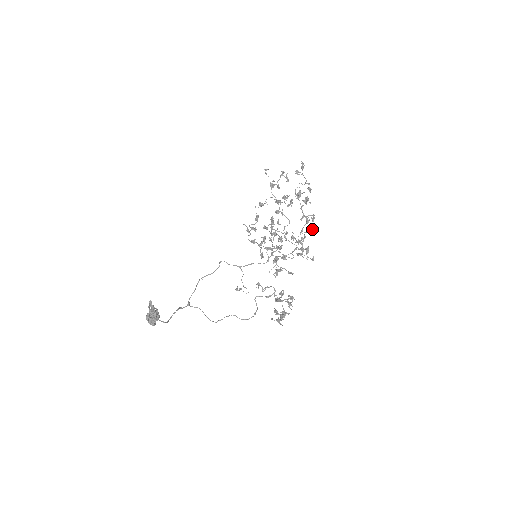
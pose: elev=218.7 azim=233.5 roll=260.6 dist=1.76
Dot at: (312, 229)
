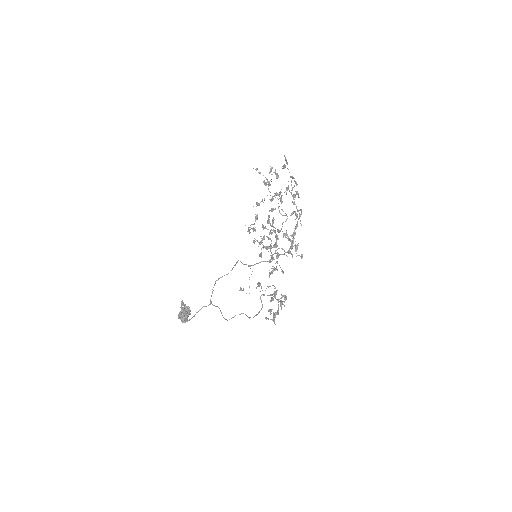
Dot at: occluded
